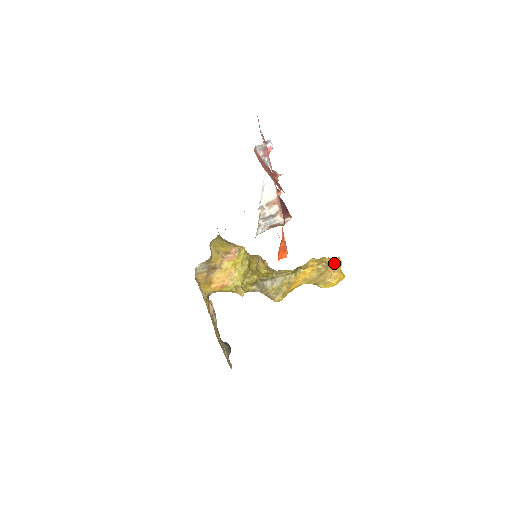
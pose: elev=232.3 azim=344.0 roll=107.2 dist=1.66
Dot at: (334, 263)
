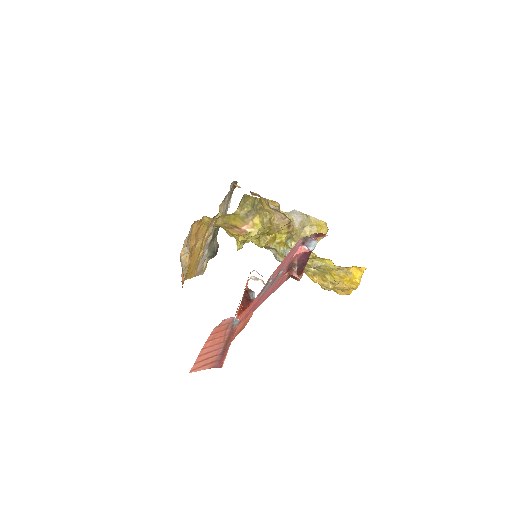
Dot at: (344, 288)
